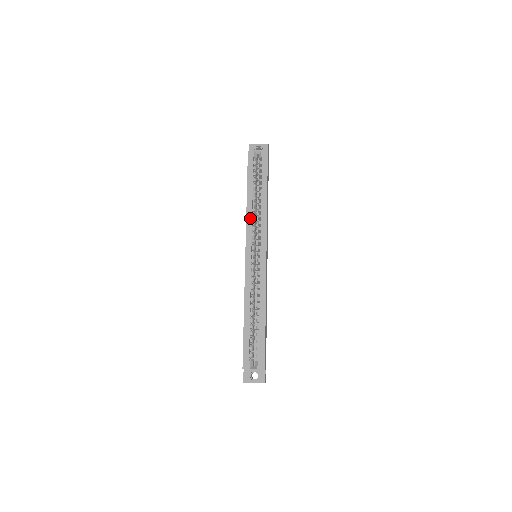
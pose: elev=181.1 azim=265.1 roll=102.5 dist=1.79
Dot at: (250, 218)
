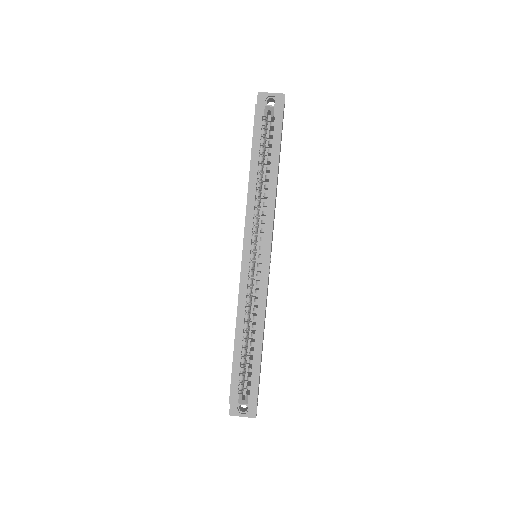
Dot at: (252, 206)
